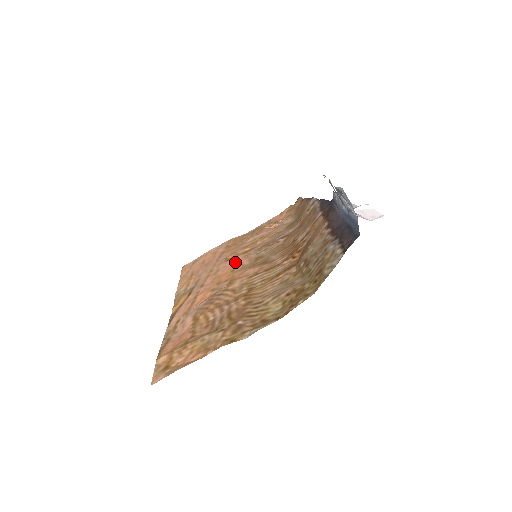
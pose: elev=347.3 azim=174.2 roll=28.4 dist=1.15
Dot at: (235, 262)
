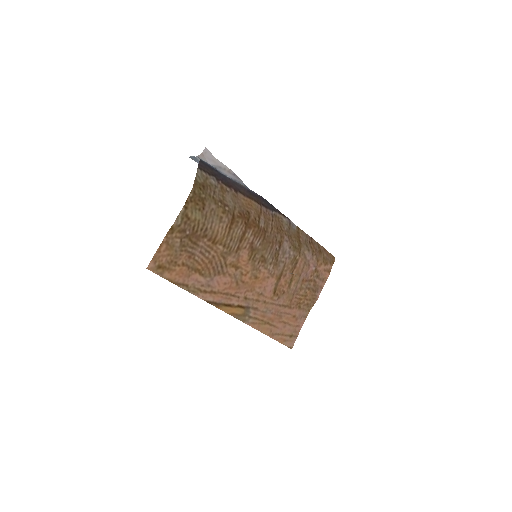
Dot at: (267, 281)
